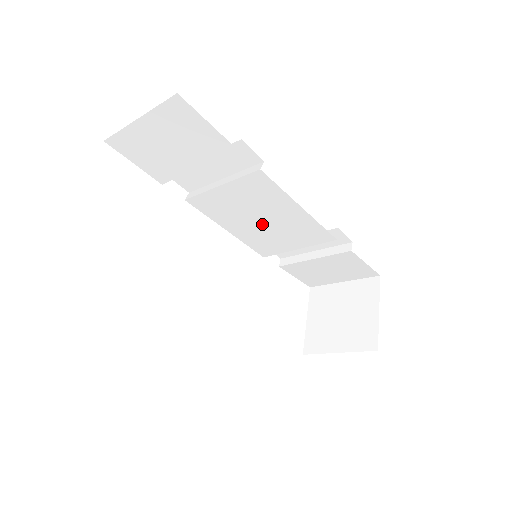
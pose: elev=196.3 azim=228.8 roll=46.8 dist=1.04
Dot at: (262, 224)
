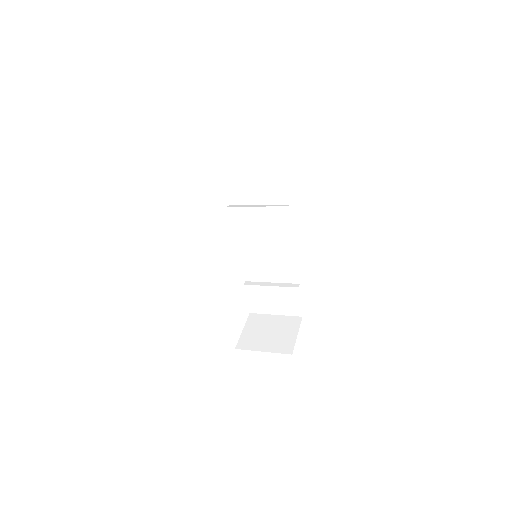
Dot at: (260, 244)
